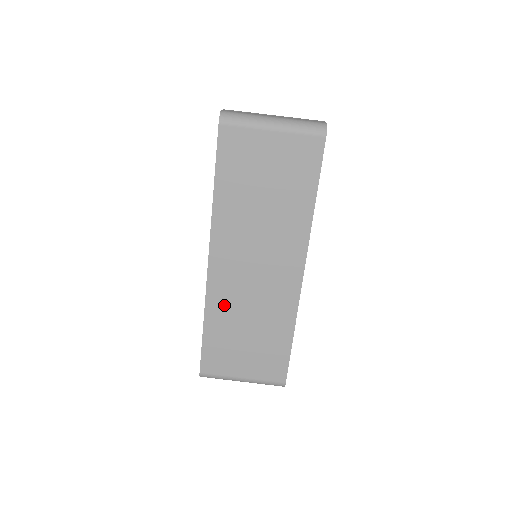
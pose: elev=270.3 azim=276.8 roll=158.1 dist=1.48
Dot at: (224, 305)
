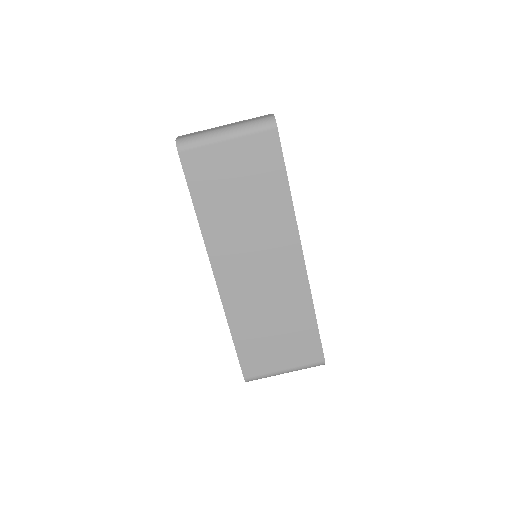
Dot at: (243, 310)
